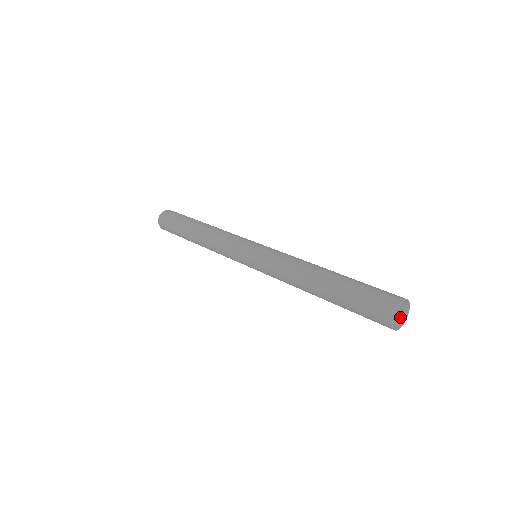
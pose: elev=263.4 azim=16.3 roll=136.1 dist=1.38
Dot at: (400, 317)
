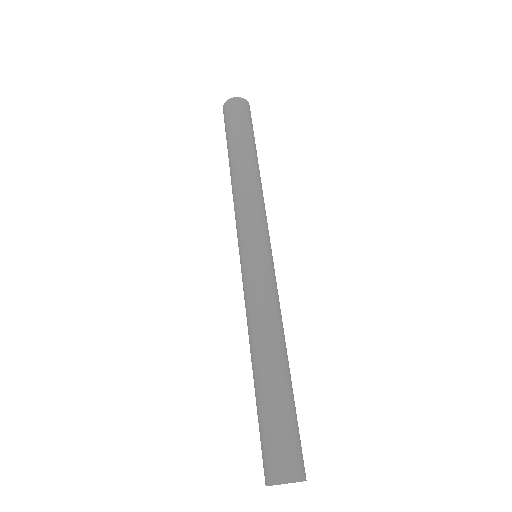
Dot at: occluded
